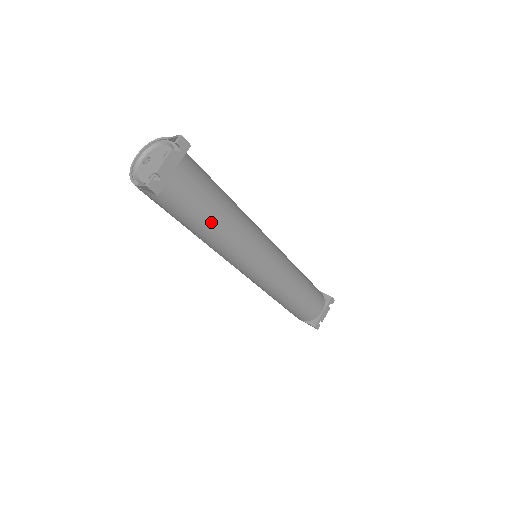
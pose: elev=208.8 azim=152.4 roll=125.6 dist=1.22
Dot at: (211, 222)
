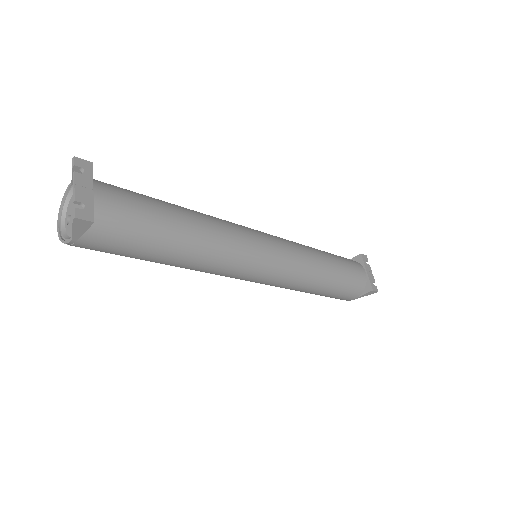
Dot at: (176, 231)
